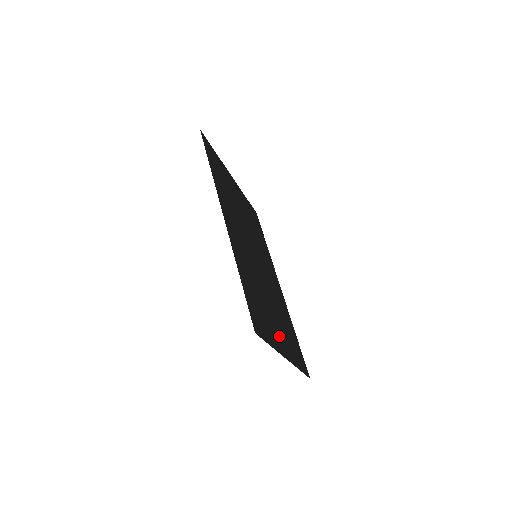
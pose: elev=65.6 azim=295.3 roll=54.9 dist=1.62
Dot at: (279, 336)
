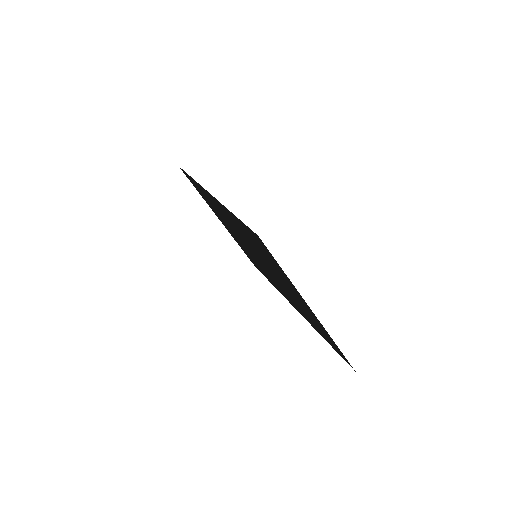
Dot at: (297, 296)
